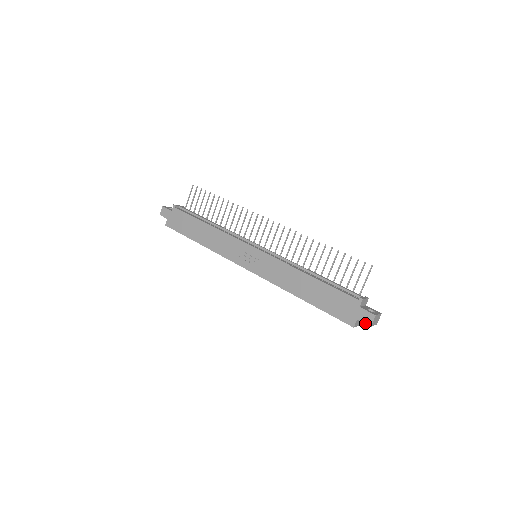
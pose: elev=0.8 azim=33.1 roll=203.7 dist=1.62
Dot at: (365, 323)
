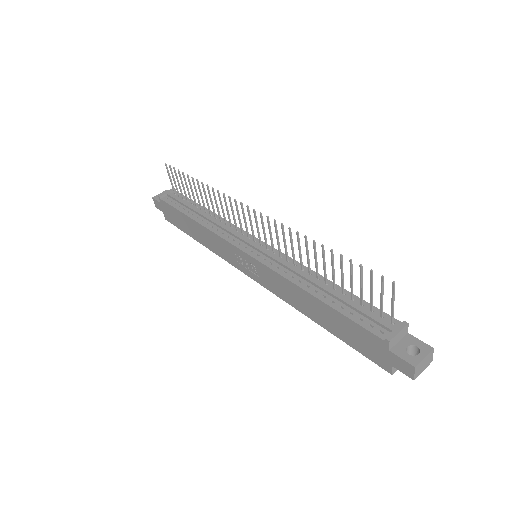
Dot at: occluded
